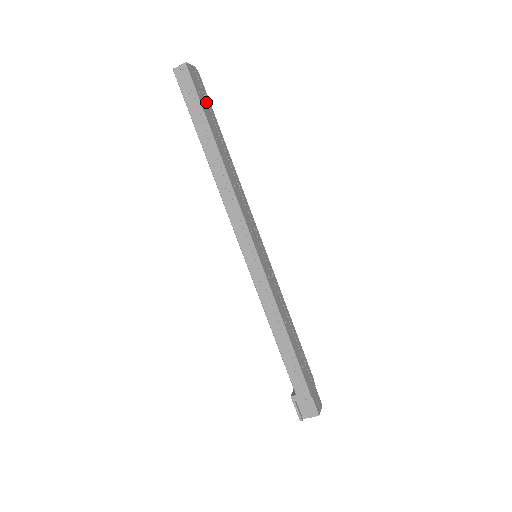
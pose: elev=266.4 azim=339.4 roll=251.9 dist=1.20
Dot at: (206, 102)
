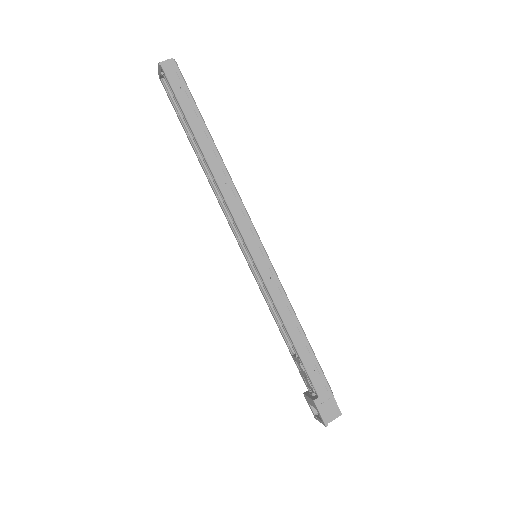
Dot at: occluded
